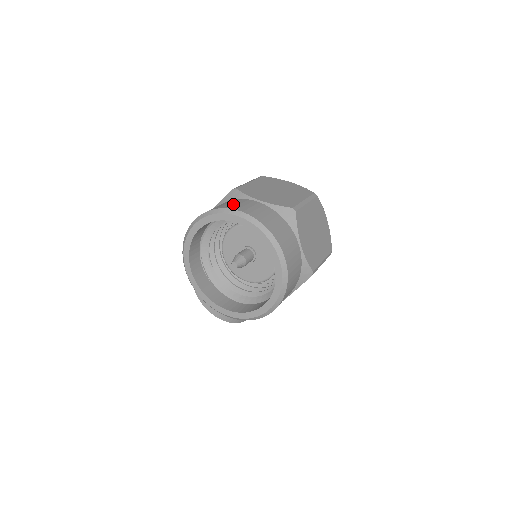
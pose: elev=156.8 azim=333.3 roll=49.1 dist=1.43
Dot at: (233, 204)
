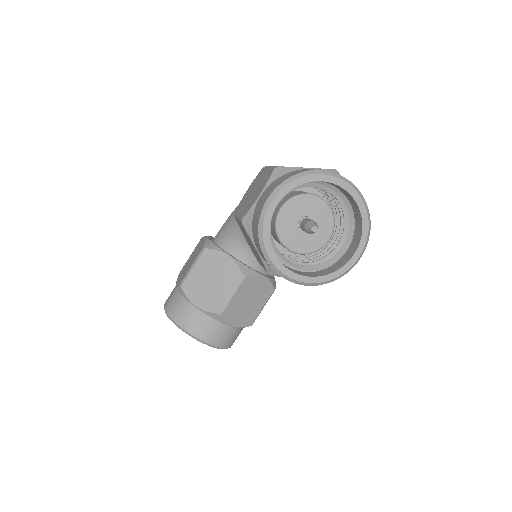
Dot at: (300, 171)
